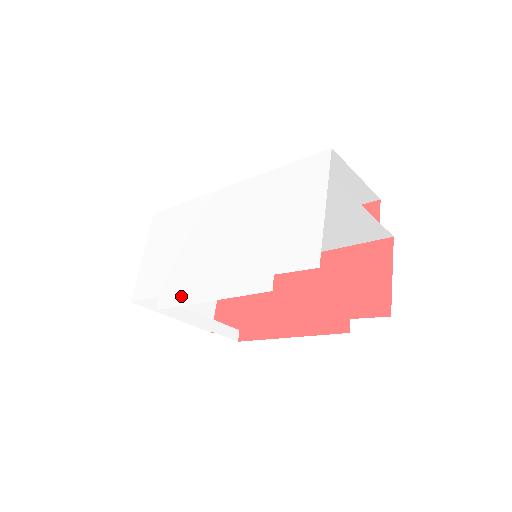
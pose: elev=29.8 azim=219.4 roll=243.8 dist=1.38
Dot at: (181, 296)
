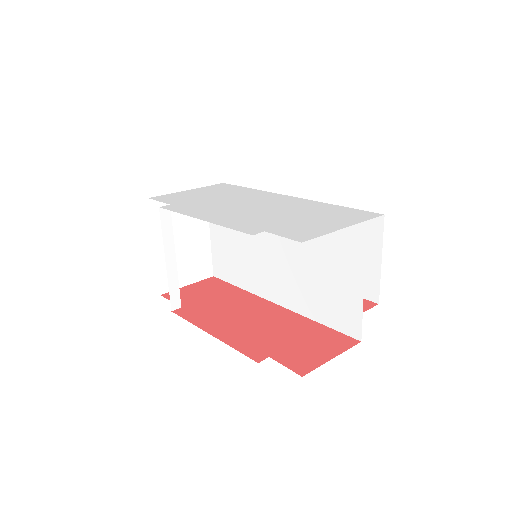
Dot at: (186, 210)
